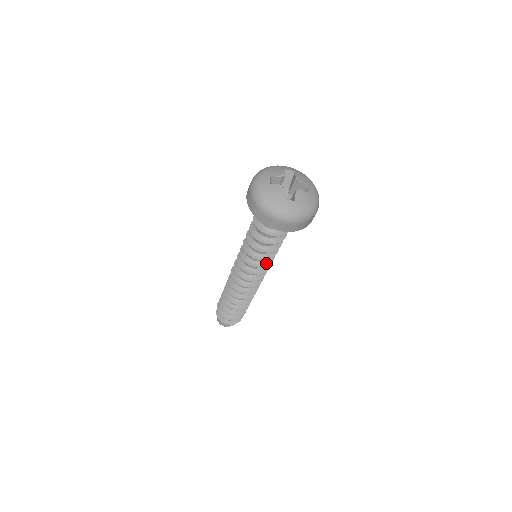
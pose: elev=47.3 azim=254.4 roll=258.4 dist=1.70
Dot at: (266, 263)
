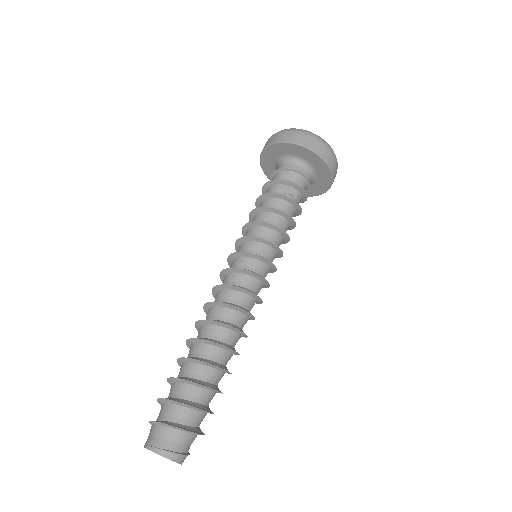
Dot at: (273, 244)
